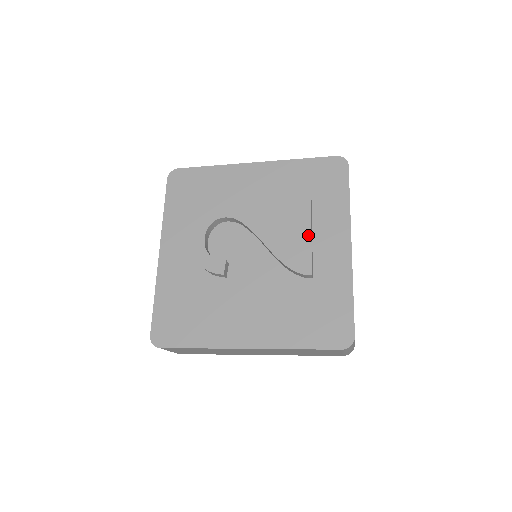
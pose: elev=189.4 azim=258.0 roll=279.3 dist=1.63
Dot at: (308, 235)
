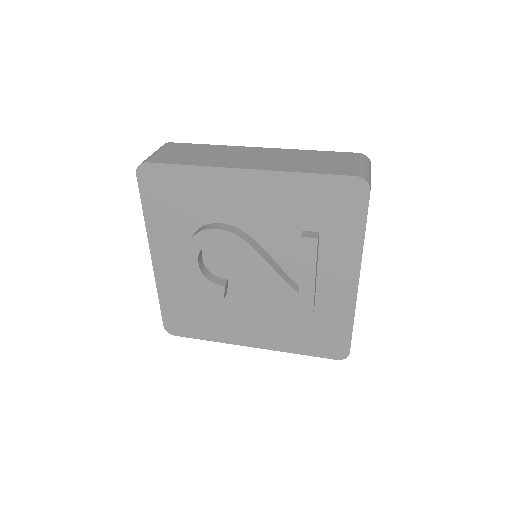
Dot at: (312, 276)
